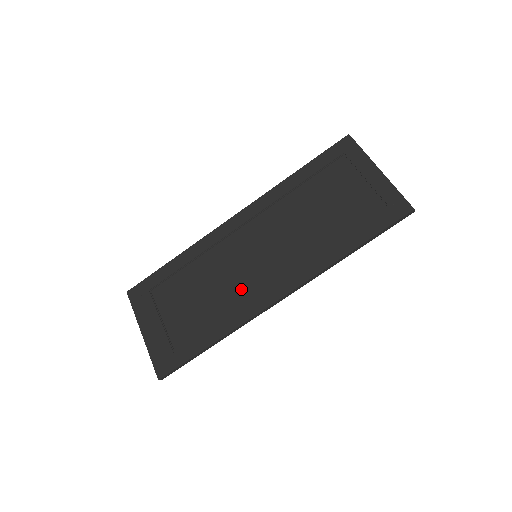
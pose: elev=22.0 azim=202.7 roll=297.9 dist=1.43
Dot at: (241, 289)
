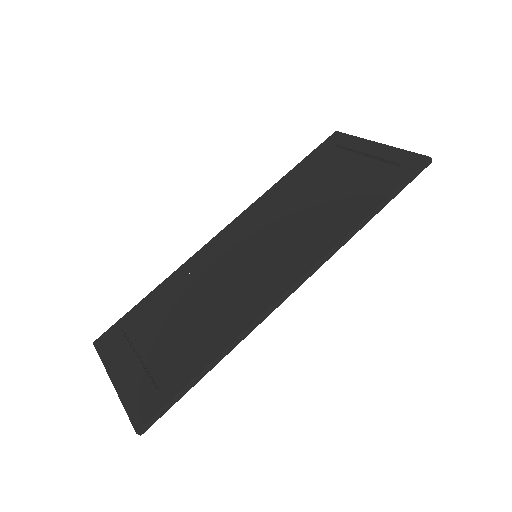
Dot at: (243, 293)
